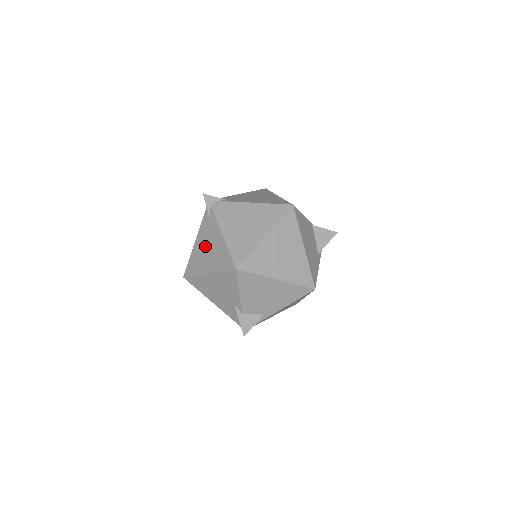
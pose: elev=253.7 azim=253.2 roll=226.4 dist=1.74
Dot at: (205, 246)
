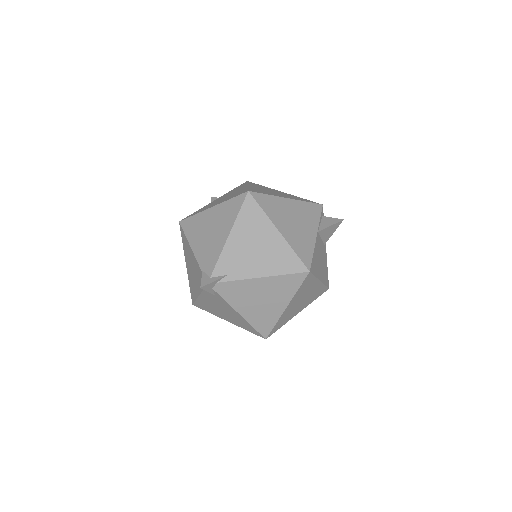
Dot at: (216, 307)
